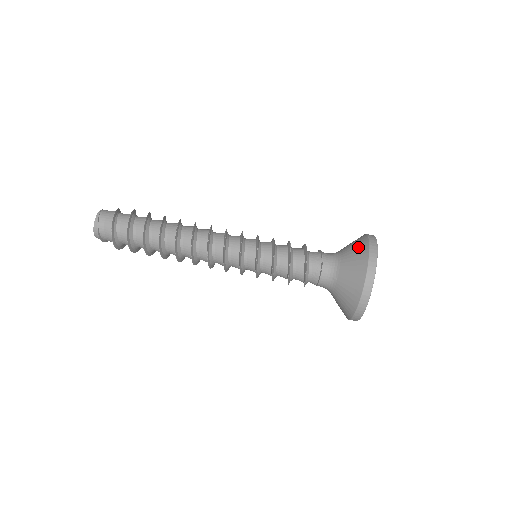
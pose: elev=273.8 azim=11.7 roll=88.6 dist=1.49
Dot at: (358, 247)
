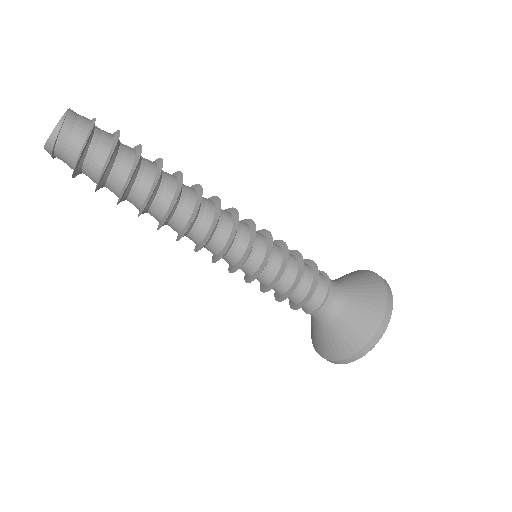
Dot at: (371, 304)
